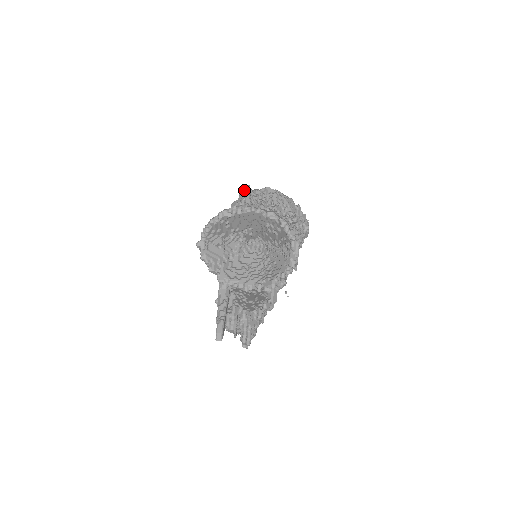
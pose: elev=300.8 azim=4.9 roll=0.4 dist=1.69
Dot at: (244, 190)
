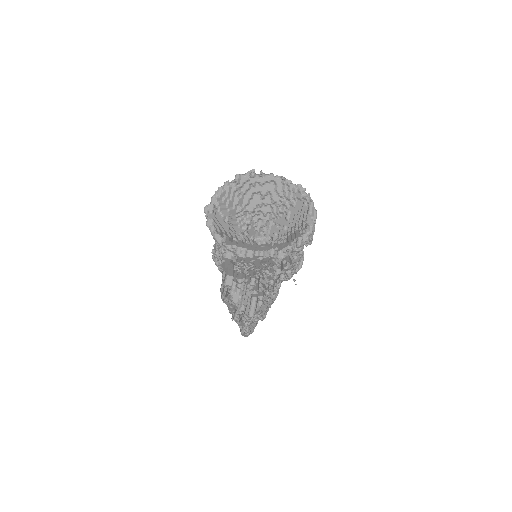
Dot at: occluded
